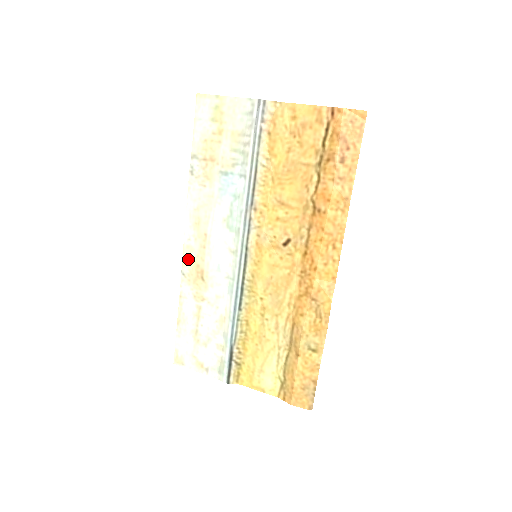
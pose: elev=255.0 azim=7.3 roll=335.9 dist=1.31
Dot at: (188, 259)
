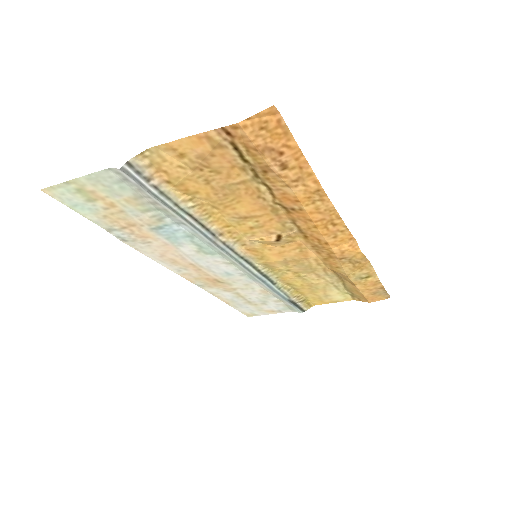
Dot at: (193, 279)
